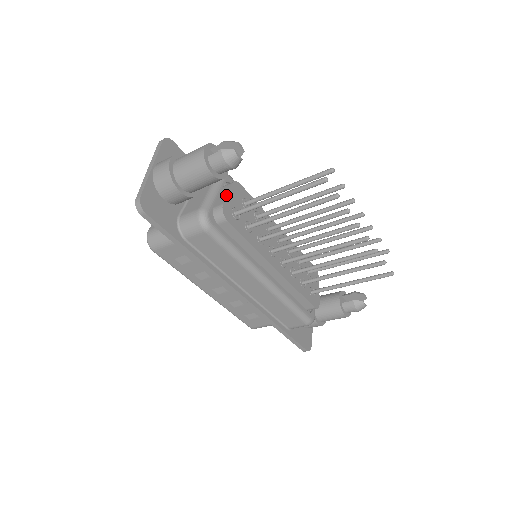
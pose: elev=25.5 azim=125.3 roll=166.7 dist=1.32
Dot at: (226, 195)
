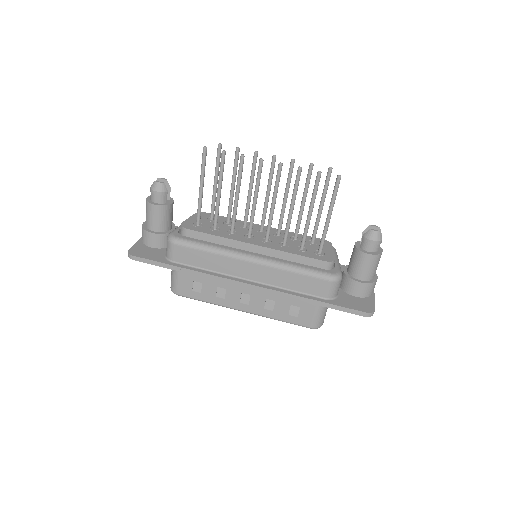
Dot at: (187, 219)
